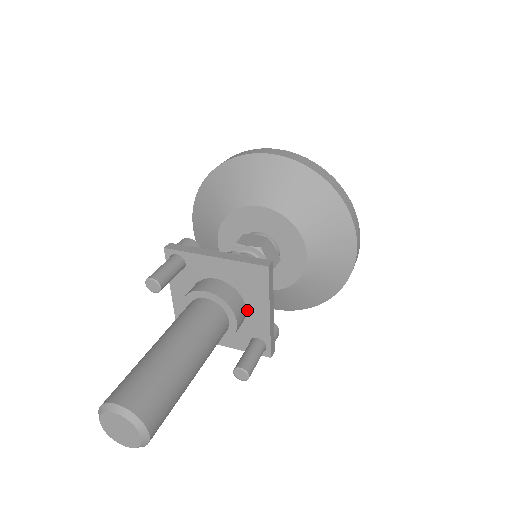
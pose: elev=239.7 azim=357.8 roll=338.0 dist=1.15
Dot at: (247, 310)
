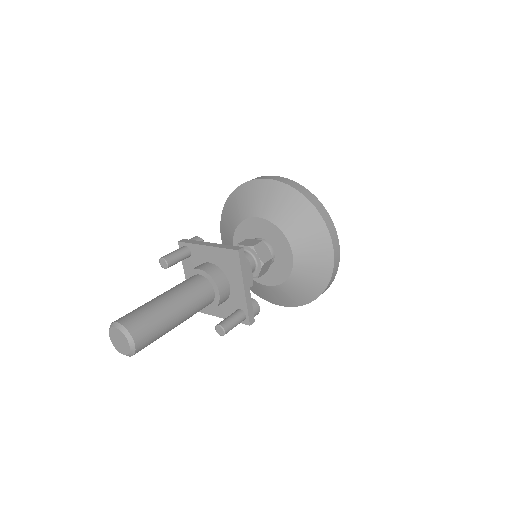
Dot at: (230, 286)
